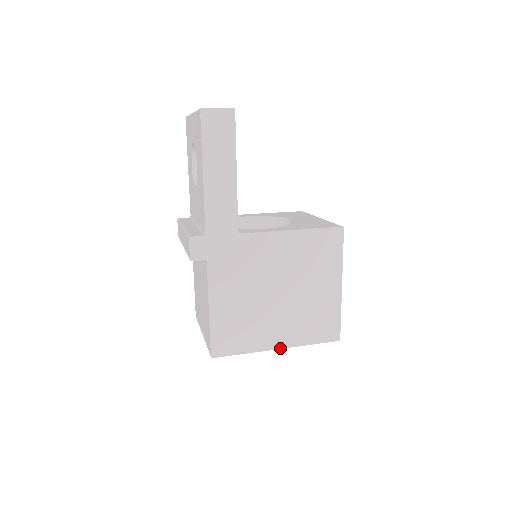
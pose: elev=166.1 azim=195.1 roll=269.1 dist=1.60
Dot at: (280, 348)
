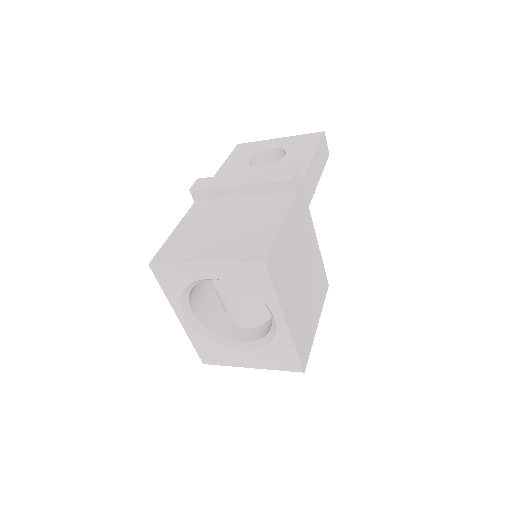
Dot at: (287, 324)
